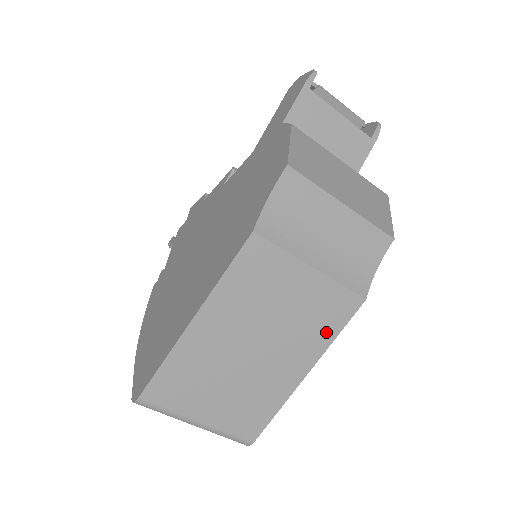
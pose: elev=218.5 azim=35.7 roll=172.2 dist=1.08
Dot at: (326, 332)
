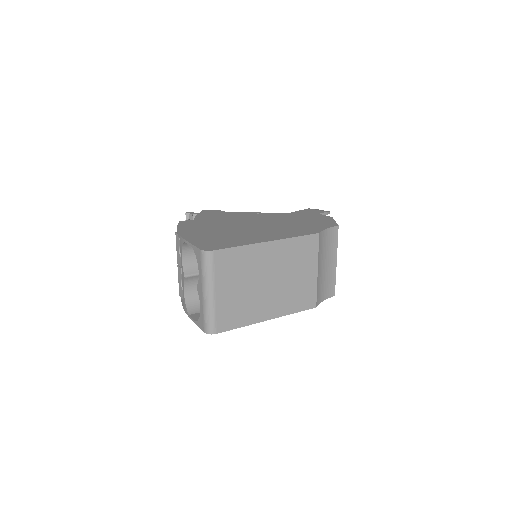
Dot at: (294, 306)
